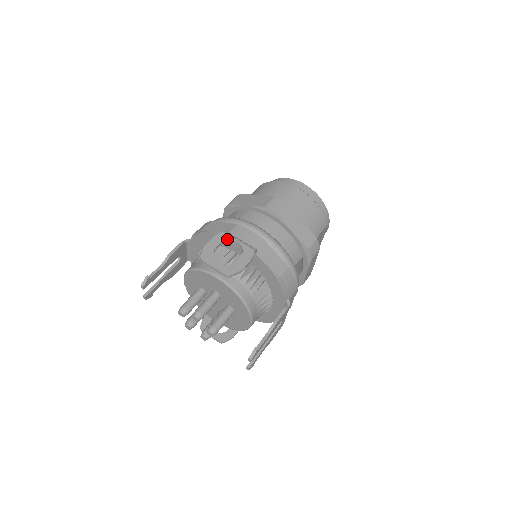
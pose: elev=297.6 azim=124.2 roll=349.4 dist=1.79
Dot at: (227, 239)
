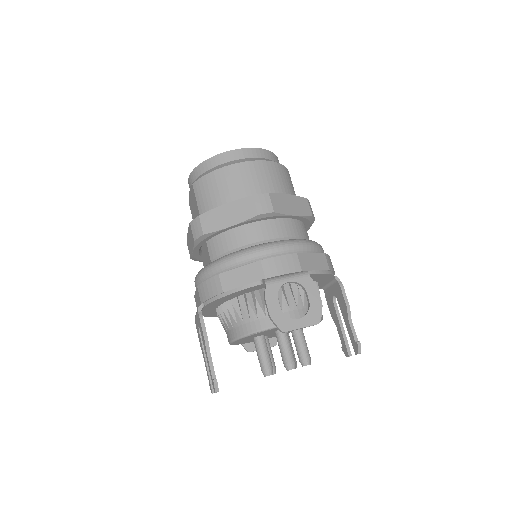
Dot at: (278, 288)
